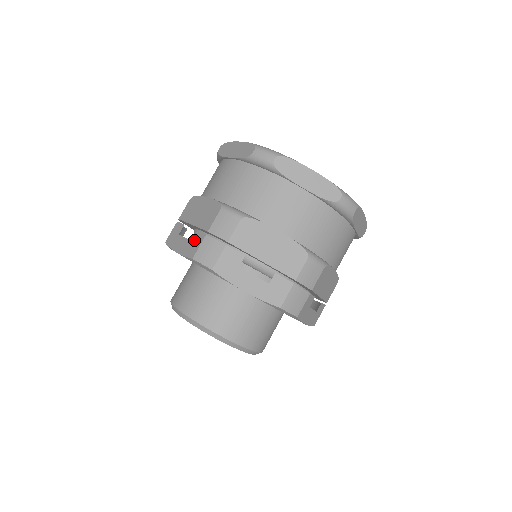
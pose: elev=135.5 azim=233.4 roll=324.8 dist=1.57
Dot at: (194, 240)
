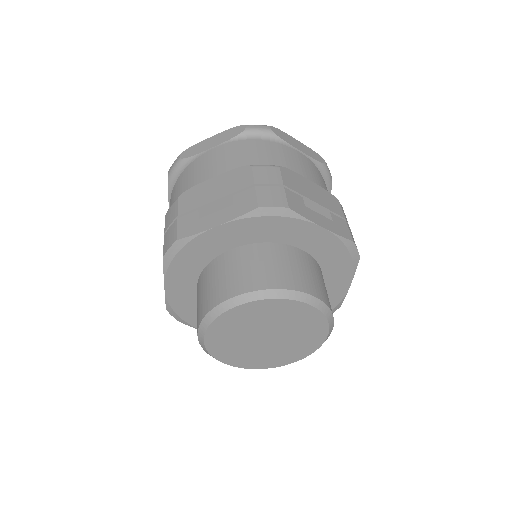
Dot at: (239, 200)
